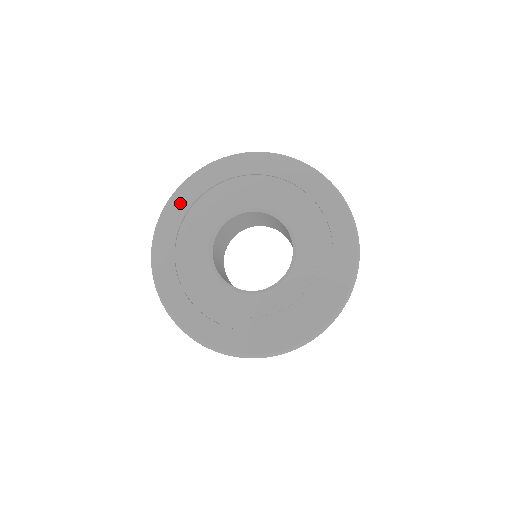
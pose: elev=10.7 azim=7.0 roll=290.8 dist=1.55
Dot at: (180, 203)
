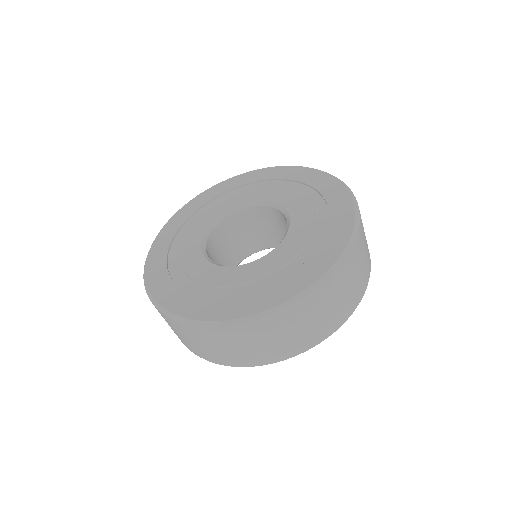
Dot at: (235, 181)
